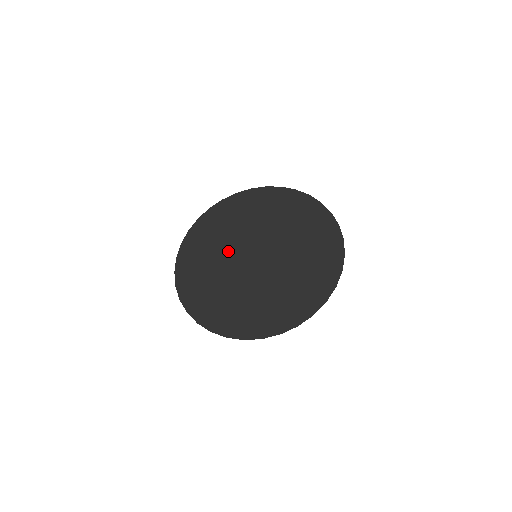
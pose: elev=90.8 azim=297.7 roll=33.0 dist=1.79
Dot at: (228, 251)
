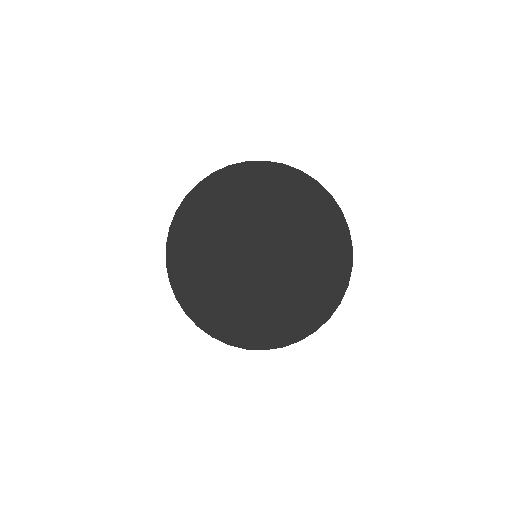
Dot at: (224, 246)
